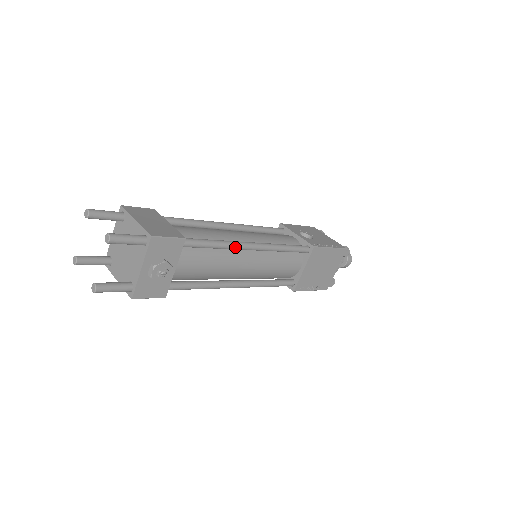
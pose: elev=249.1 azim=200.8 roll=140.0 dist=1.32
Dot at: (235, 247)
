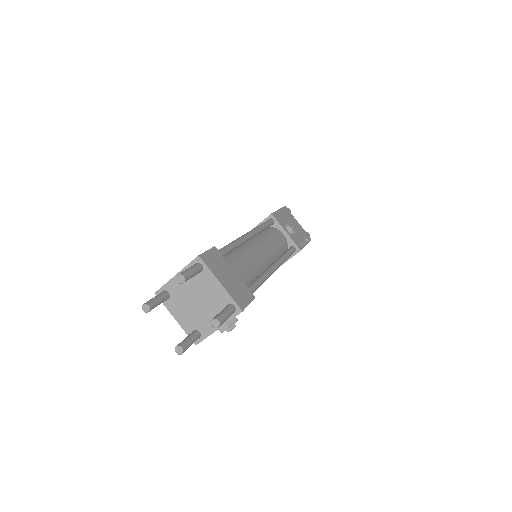
Dot at: (267, 278)
